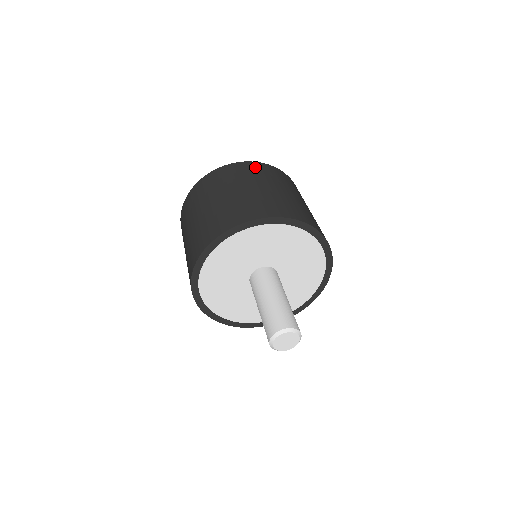
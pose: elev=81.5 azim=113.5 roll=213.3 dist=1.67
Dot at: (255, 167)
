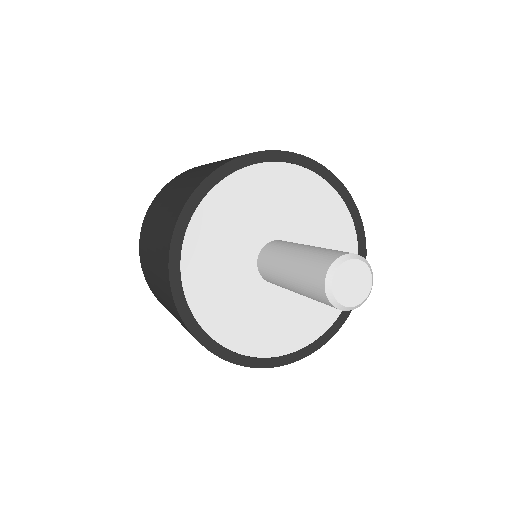
Dot at: (175, 179)
